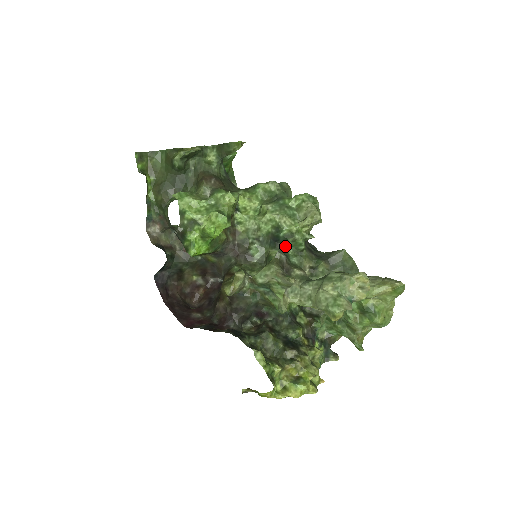
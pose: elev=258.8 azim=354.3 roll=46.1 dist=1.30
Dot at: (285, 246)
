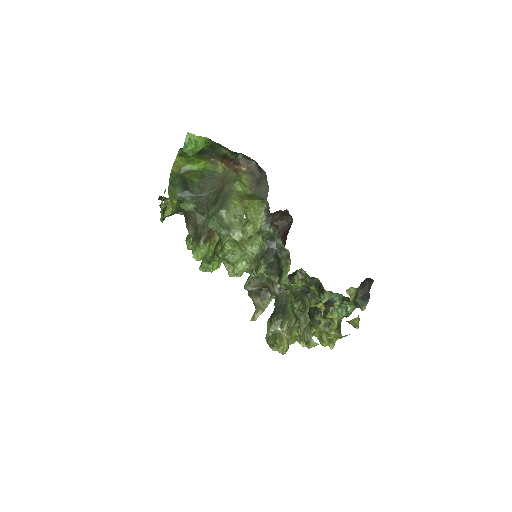
Dot at: occluded
